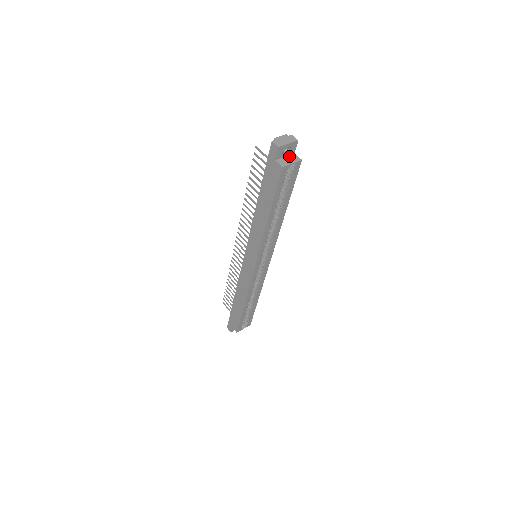
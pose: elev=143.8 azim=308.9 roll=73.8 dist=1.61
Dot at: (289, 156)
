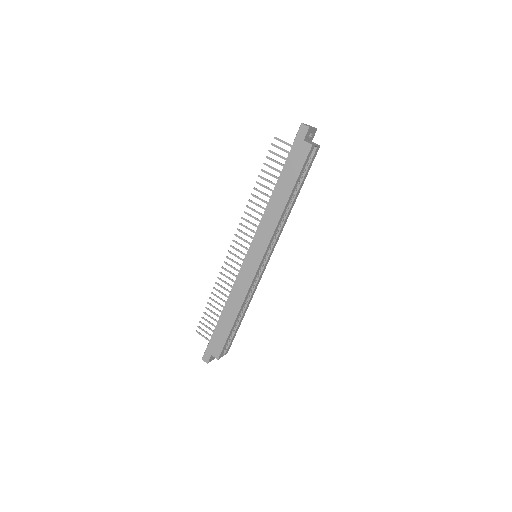
Dot at: (310, 141)
